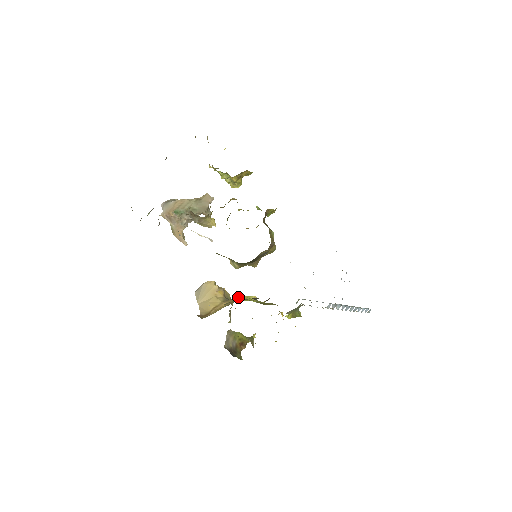
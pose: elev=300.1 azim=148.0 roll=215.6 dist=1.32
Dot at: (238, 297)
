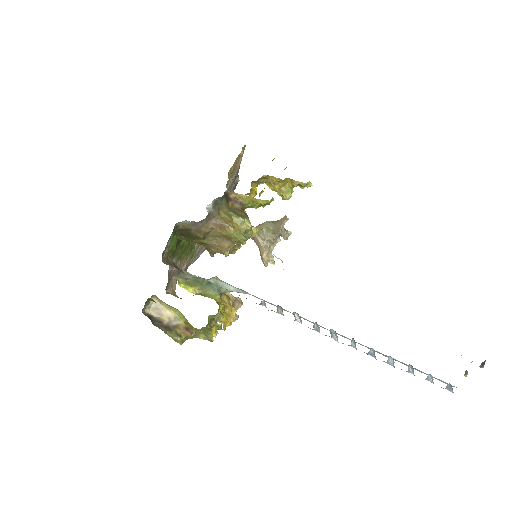
Dot at: occluded
